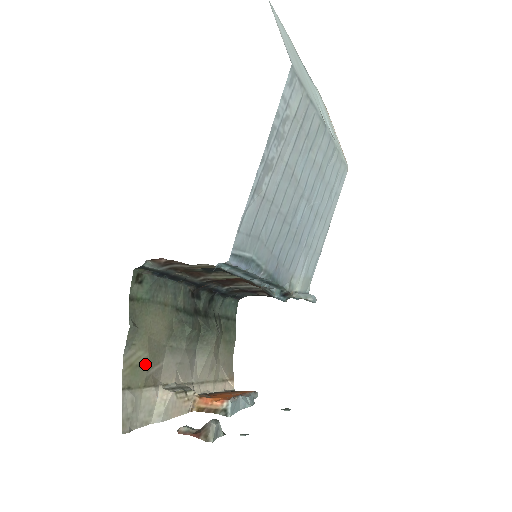
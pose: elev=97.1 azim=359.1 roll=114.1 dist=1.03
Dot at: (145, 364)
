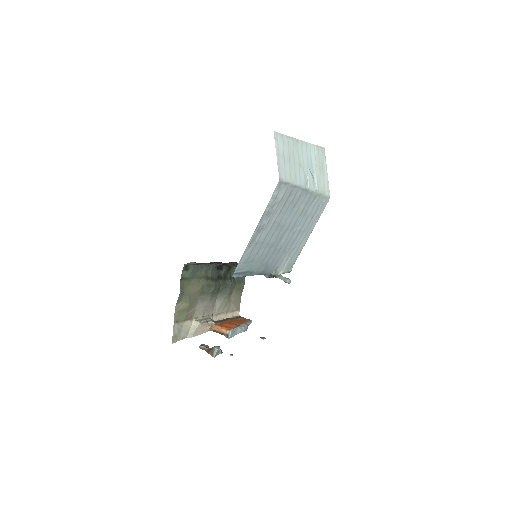
Dot at: (186, 309)
